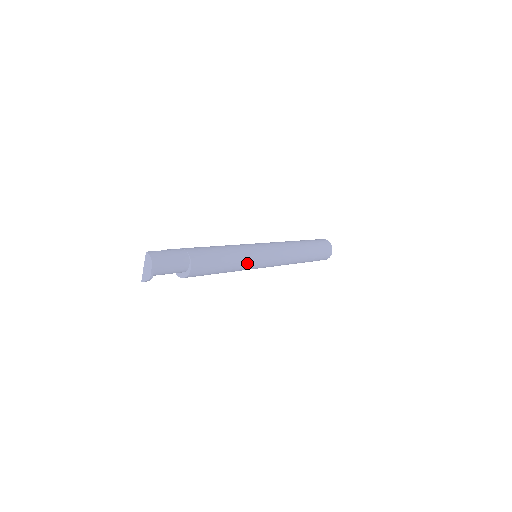
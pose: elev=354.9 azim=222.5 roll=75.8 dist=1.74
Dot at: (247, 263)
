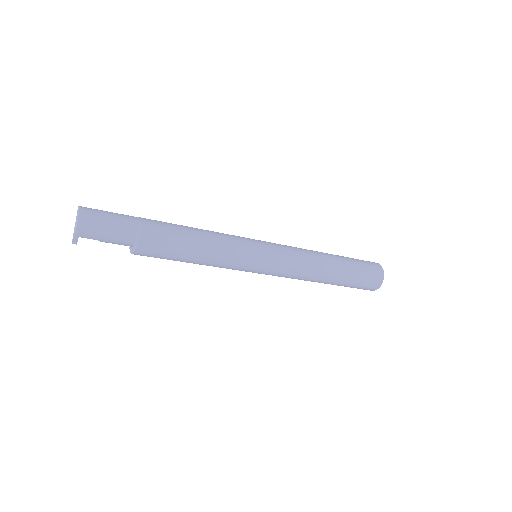
Dot at: (234, 248)
